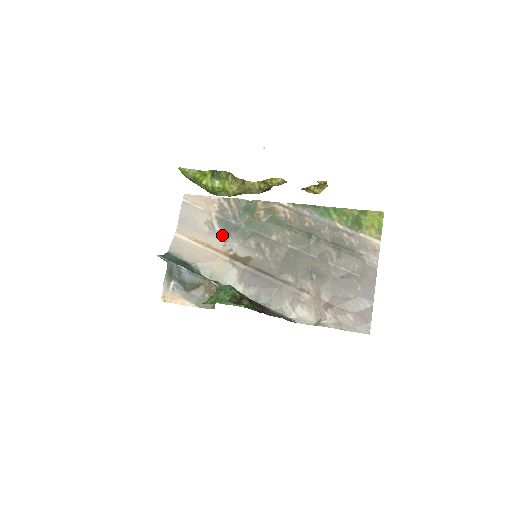
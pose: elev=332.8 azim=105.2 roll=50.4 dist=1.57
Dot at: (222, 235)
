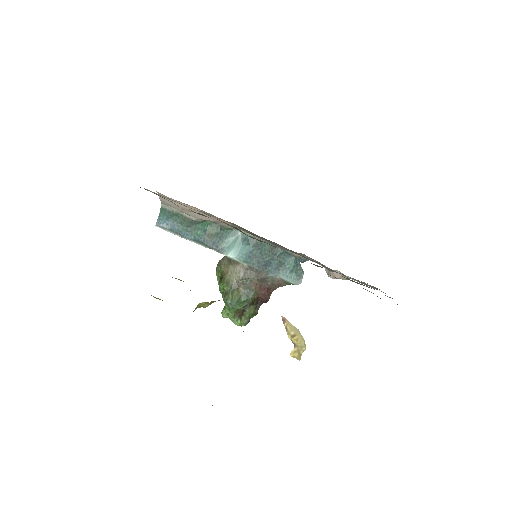
Dot at: (213, 216)
